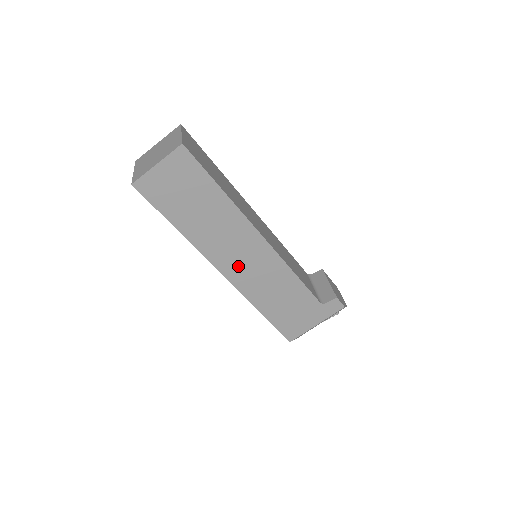
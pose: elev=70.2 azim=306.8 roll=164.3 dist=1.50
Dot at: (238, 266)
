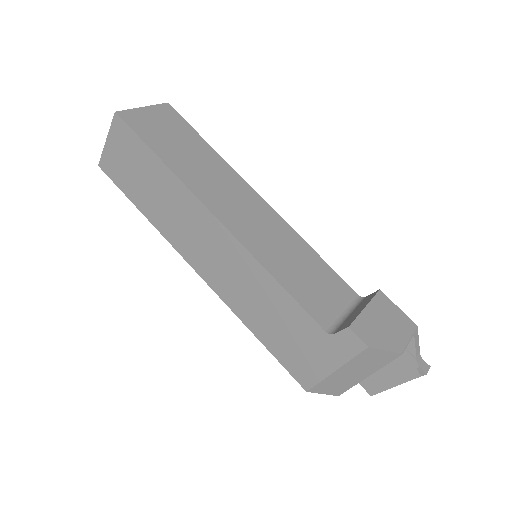
Dot at: (207, 261)
